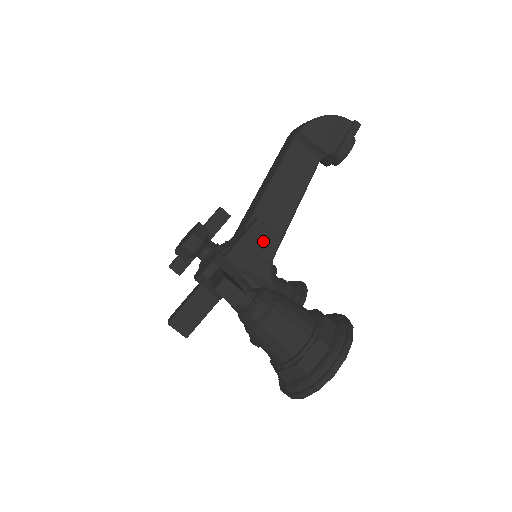
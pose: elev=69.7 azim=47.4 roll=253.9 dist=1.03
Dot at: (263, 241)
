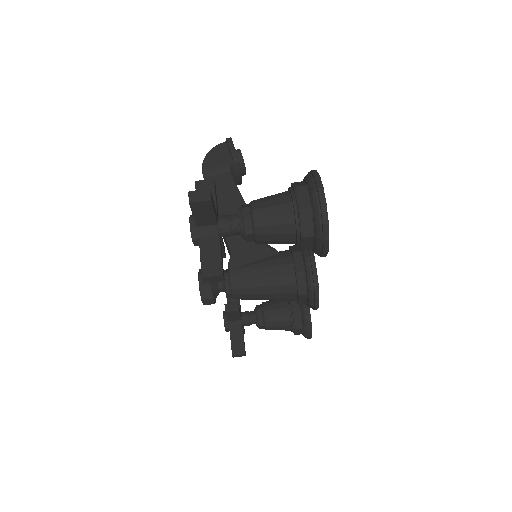
Dot at: (210, 188)
